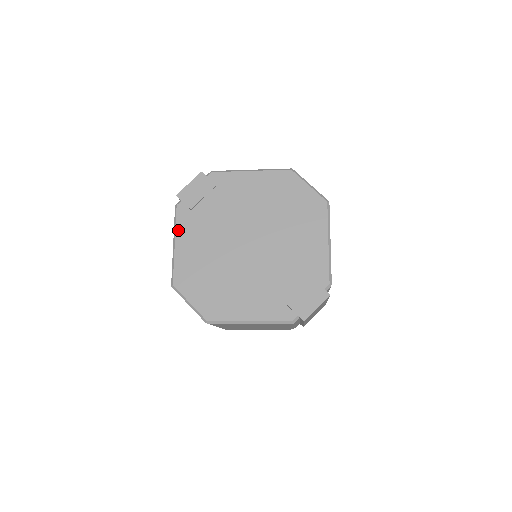
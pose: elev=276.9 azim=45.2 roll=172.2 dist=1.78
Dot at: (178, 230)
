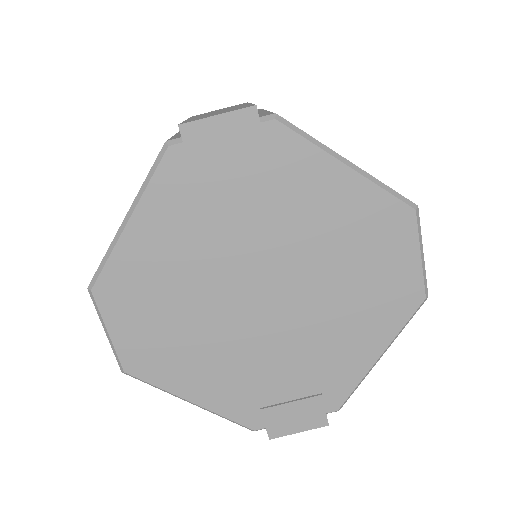
Dot at: (147, 198)
